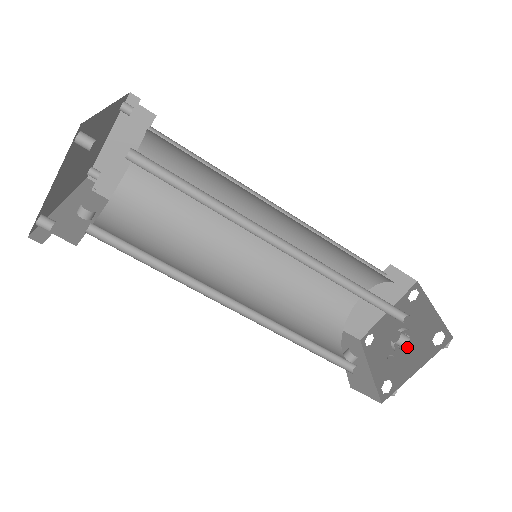
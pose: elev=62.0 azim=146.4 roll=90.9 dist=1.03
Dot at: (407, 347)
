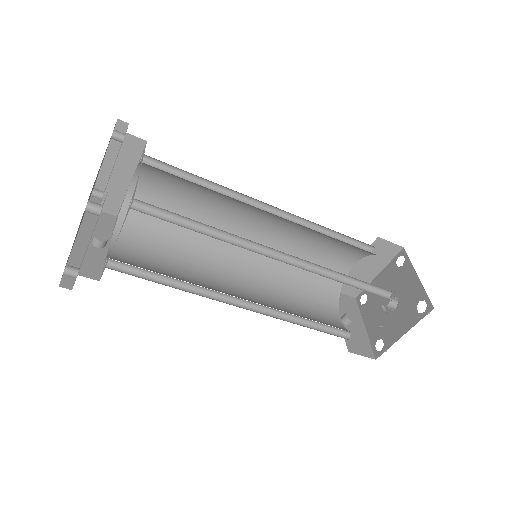
Dot at: (396, 311)
